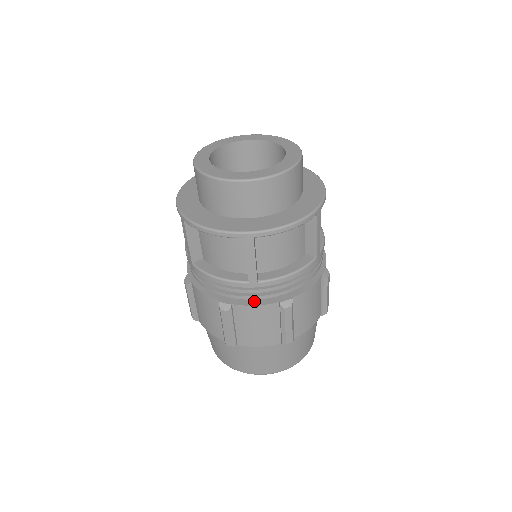
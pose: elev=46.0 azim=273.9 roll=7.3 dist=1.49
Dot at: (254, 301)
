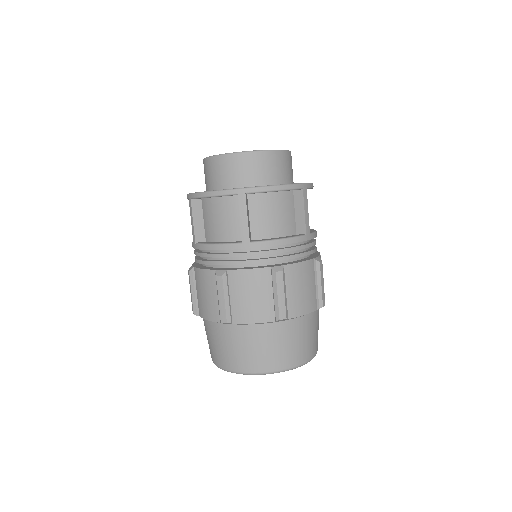
Dot at: (248, 268)
